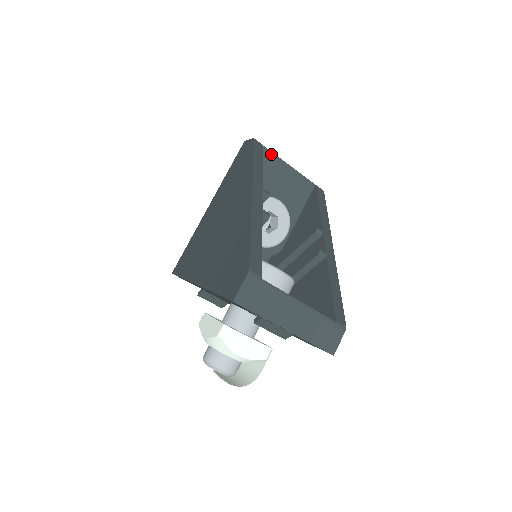
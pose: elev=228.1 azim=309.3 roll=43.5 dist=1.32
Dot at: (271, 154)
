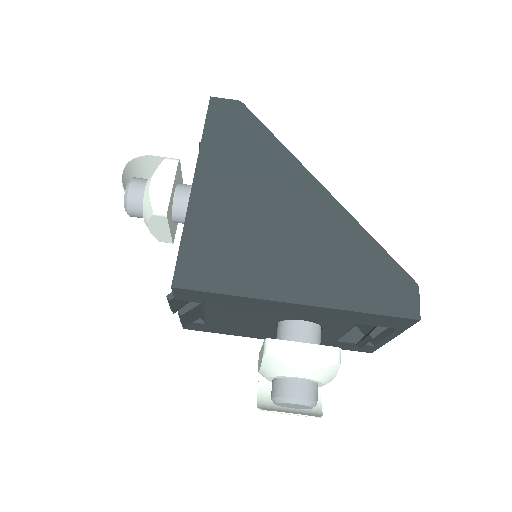
Dot at: occluded
